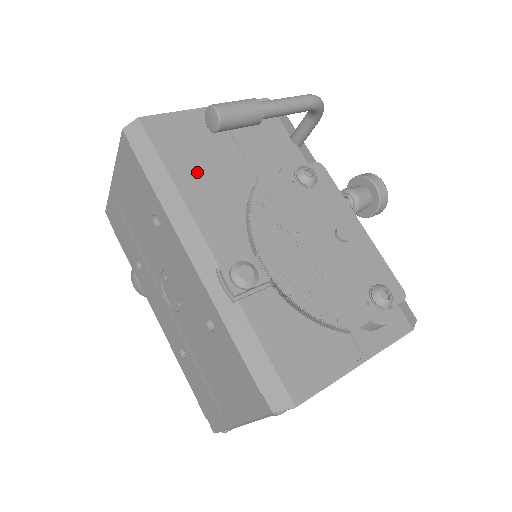
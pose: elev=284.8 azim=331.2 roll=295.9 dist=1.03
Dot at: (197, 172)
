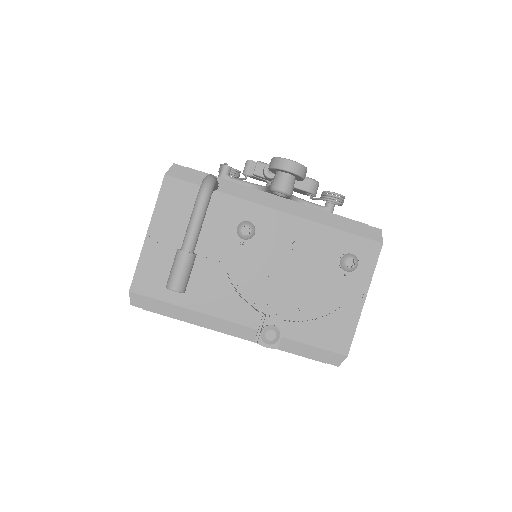
Dot at: (189, 287)
